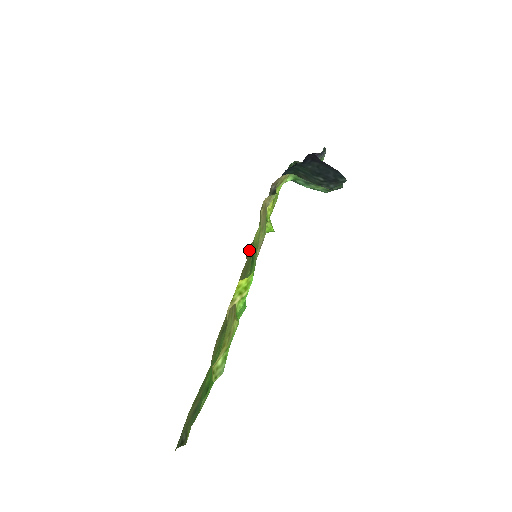
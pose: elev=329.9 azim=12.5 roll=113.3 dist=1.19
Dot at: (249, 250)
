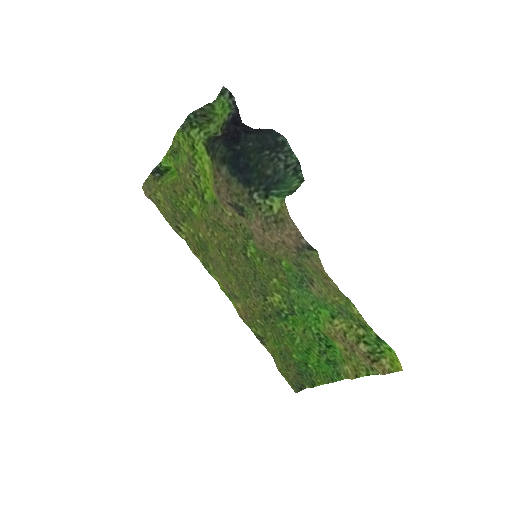
Dot at: (153, 195)
